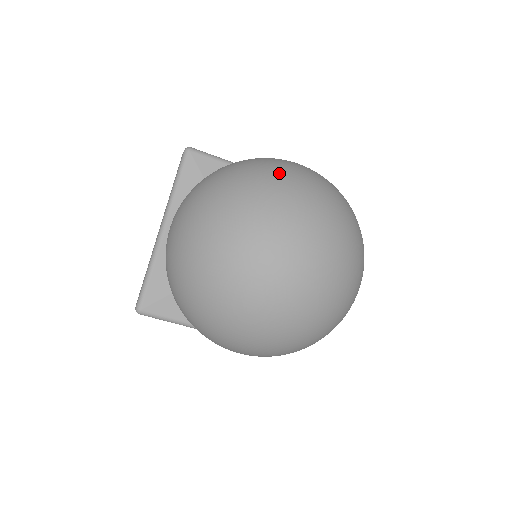
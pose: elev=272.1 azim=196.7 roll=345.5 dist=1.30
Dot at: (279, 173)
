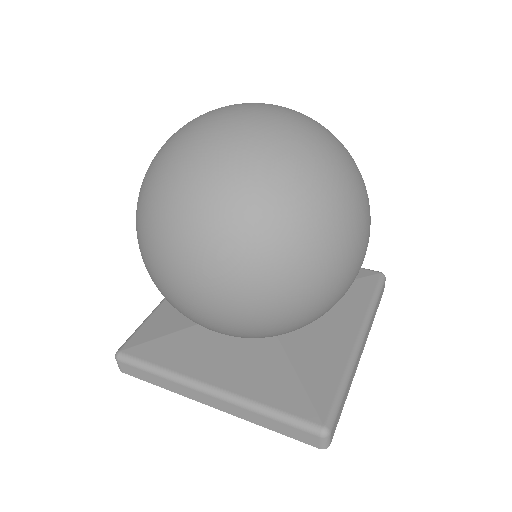
Dot at: occluded
